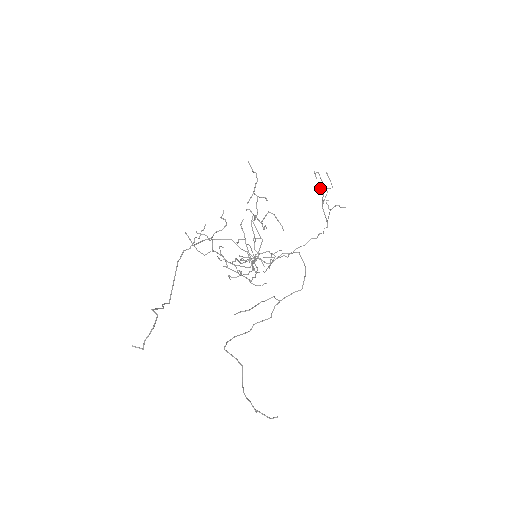
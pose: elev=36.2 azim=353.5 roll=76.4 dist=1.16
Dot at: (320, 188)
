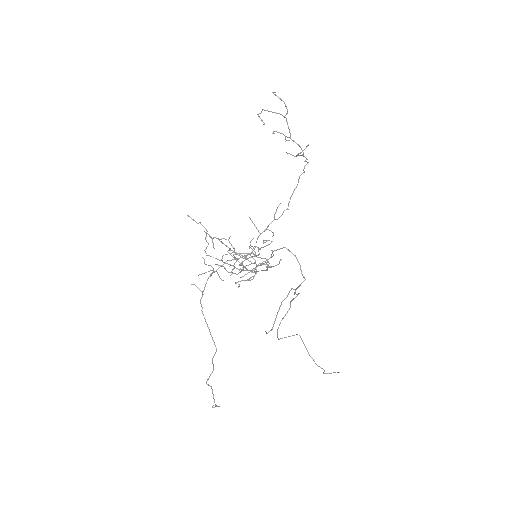
Dot at: occluded
